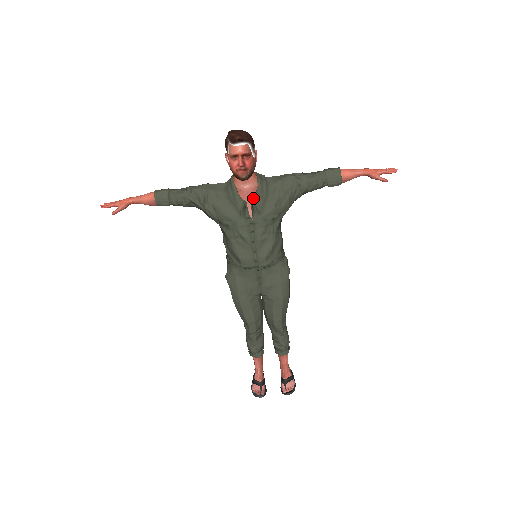
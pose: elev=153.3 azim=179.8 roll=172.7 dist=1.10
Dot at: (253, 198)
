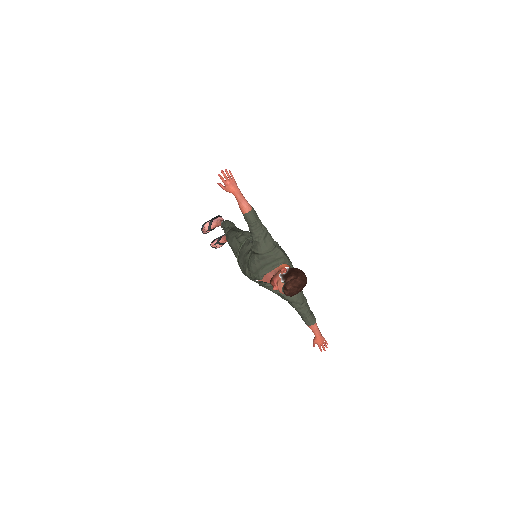
Dot at: (266, 284)
